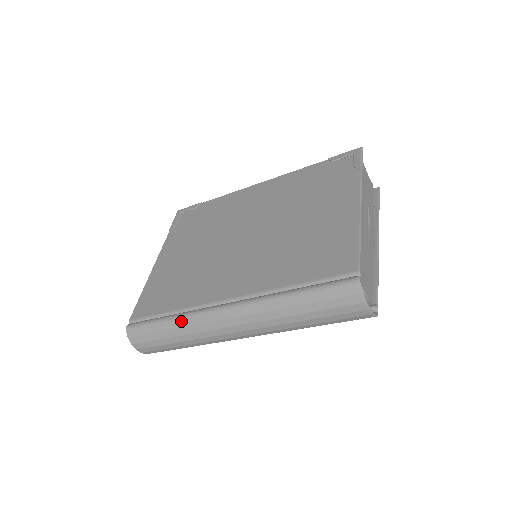
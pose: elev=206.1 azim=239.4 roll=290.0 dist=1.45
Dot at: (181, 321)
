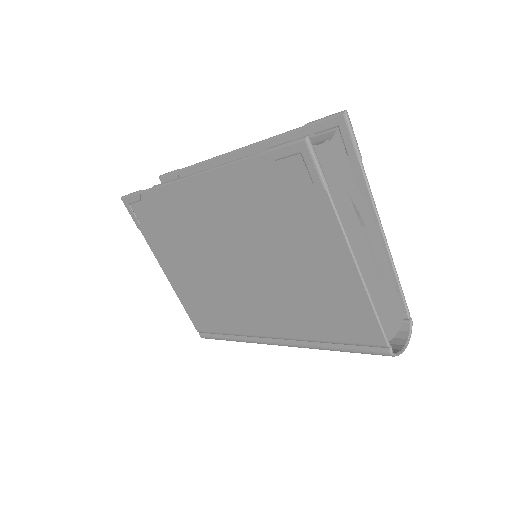
Dot at: occluded
